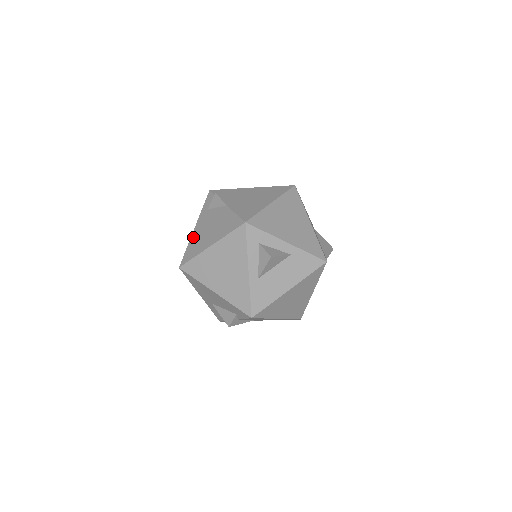
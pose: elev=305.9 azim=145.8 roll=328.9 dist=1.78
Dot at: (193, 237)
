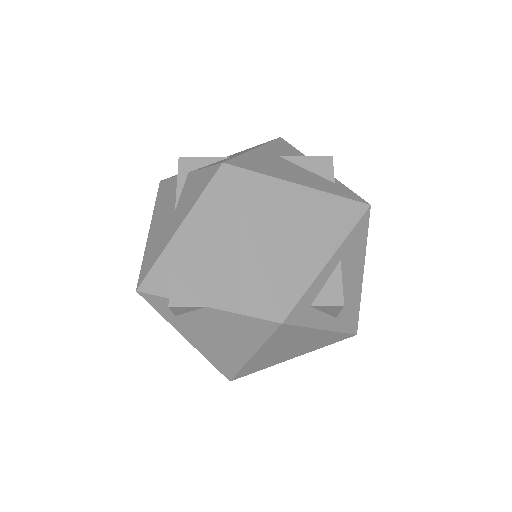
Dot at: (202, 351)
